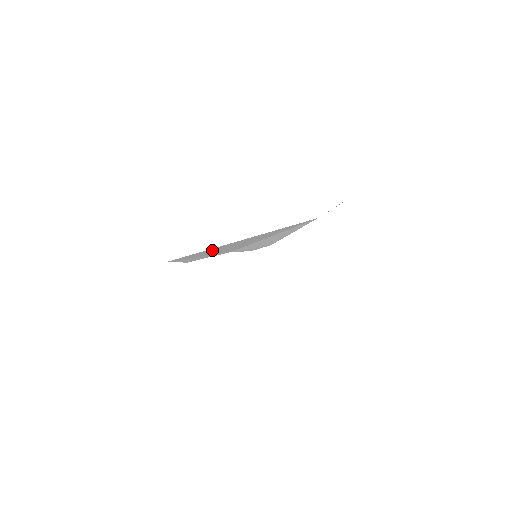
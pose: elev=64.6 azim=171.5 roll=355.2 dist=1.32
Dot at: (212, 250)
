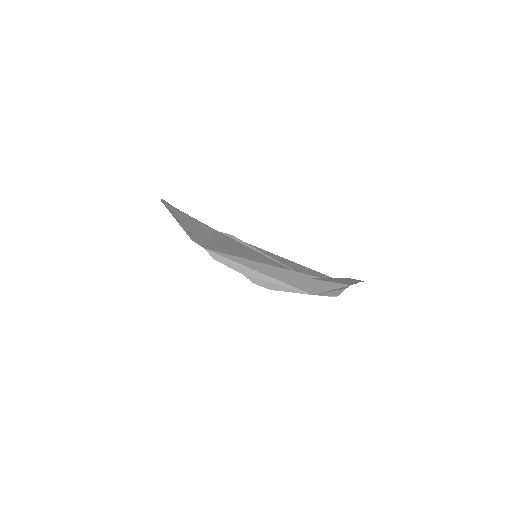
Dot at: (233, 262)
